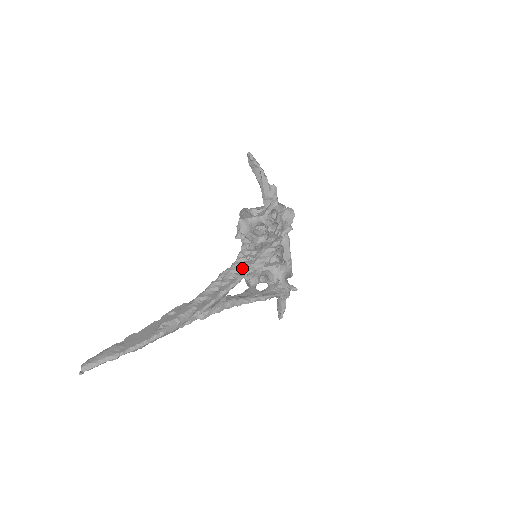
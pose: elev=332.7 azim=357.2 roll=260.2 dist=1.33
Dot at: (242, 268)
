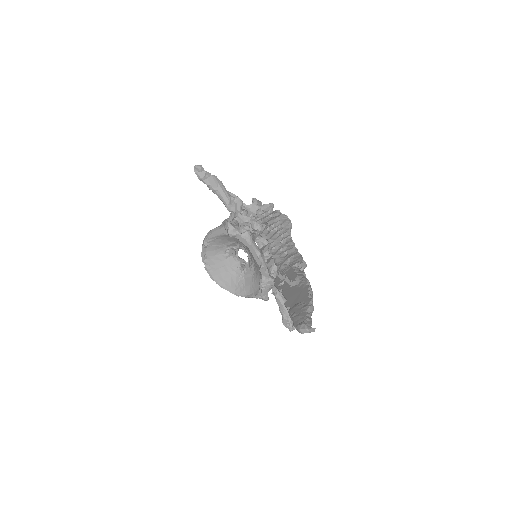
Dot at: (280, 235)
